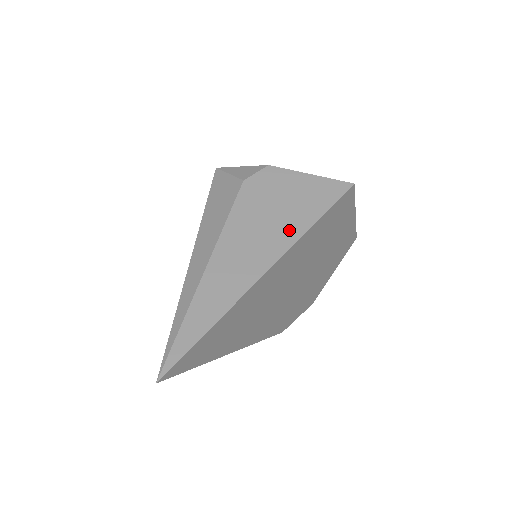
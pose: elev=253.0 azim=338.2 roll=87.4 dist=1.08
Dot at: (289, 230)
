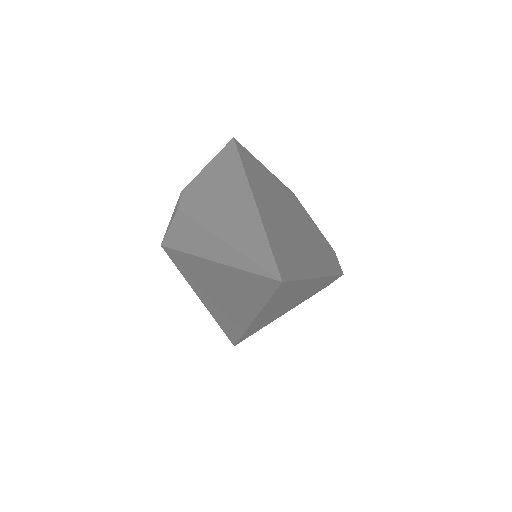
Dot at: (233, 177)
